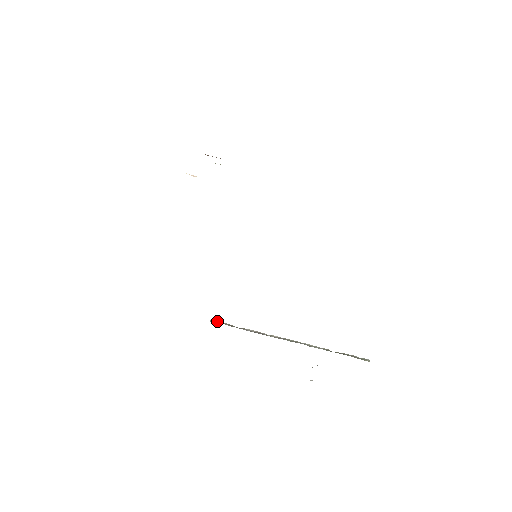
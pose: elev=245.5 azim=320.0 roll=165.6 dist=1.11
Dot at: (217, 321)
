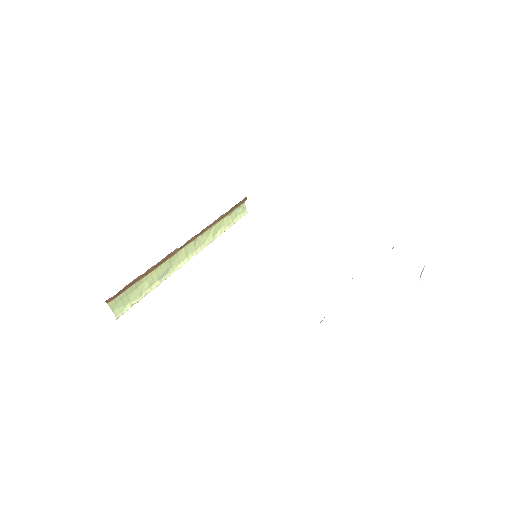
Dot at: occluded
